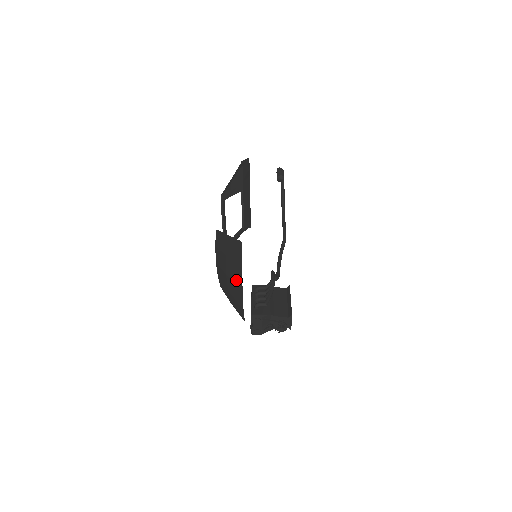
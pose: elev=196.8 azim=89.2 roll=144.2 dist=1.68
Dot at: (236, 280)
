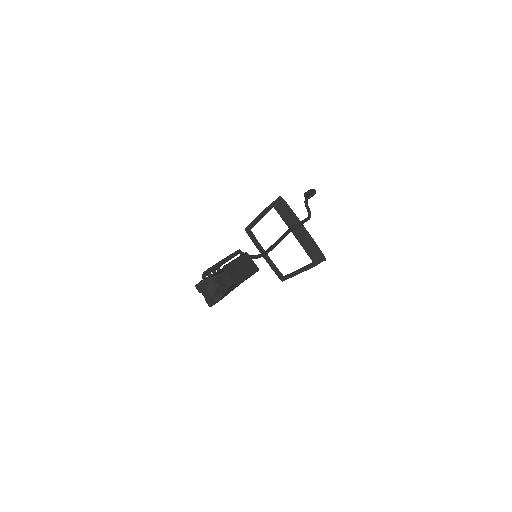
Dot at: occluded
